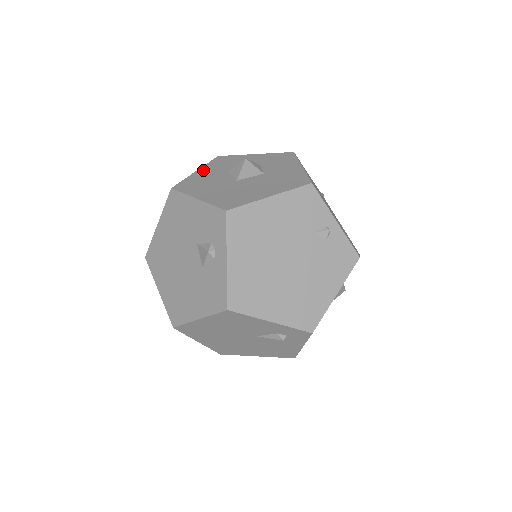
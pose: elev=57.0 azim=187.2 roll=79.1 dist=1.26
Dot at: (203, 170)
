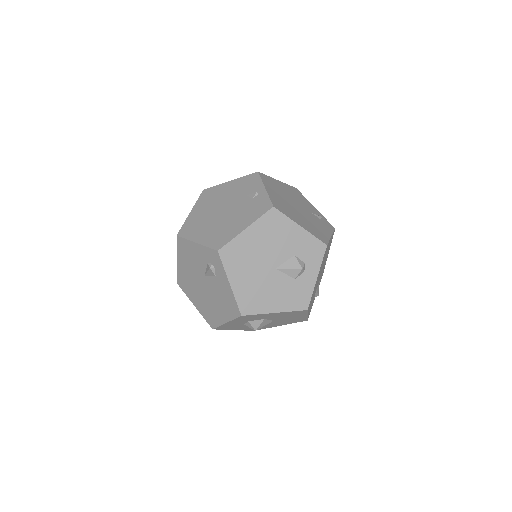
Dot at: occluded
